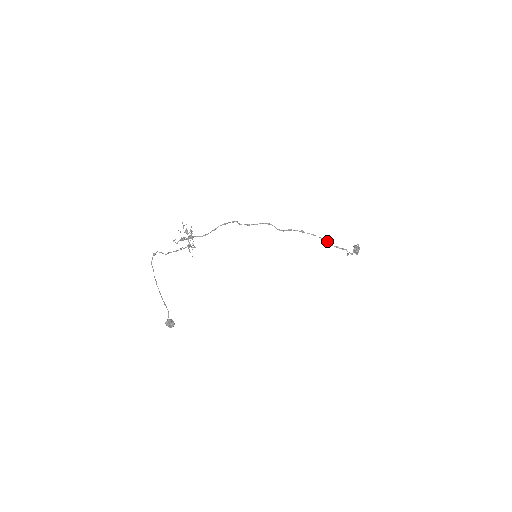
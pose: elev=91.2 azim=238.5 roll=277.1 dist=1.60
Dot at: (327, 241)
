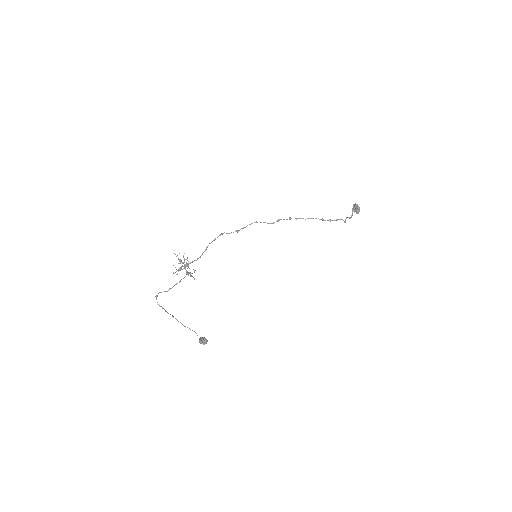
Dot at: occluded
